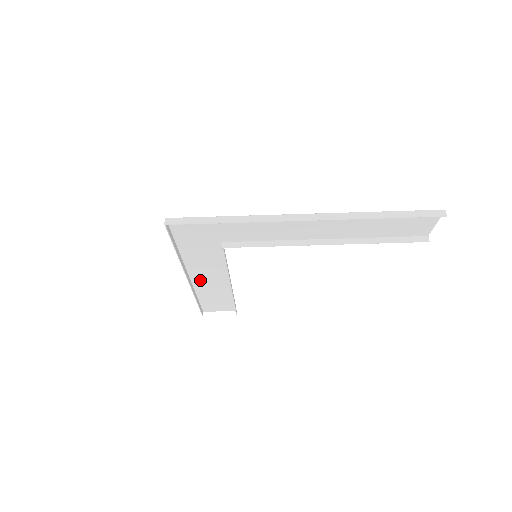
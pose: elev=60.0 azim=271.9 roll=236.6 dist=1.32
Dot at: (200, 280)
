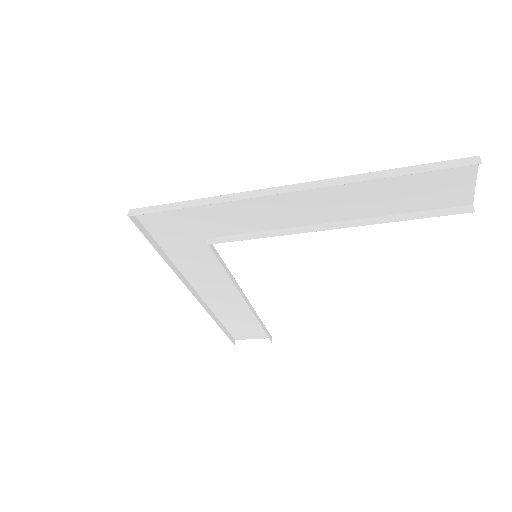
Dot at: (210, 295)
